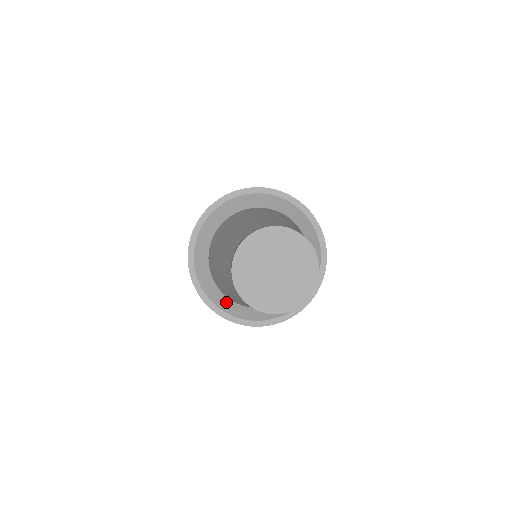
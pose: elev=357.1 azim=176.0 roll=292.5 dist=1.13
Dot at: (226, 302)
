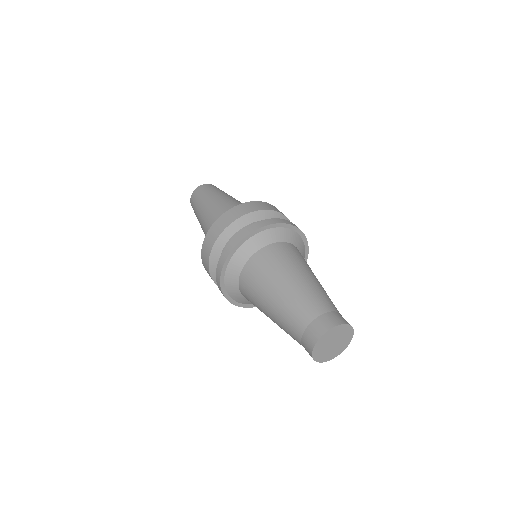
Dot at: (234, 286)
